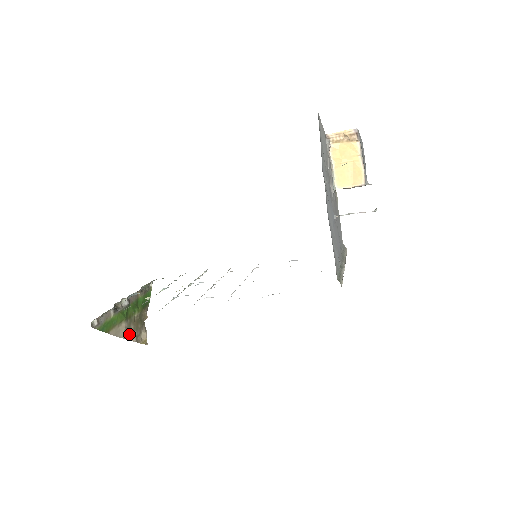
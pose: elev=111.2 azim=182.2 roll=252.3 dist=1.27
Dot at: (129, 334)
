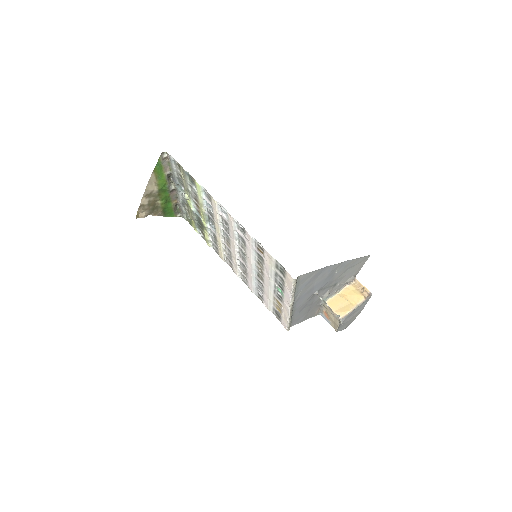
Dot at: (147, 196)
